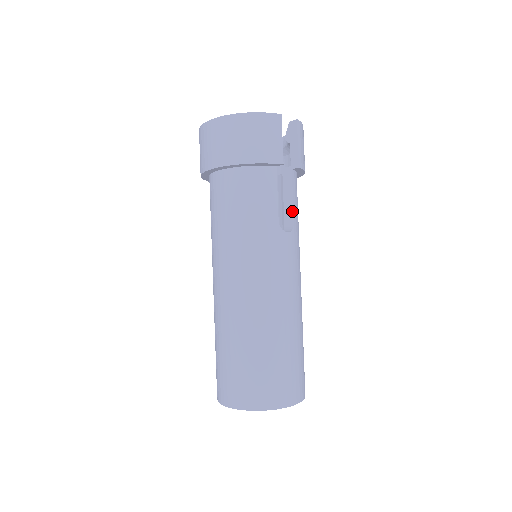
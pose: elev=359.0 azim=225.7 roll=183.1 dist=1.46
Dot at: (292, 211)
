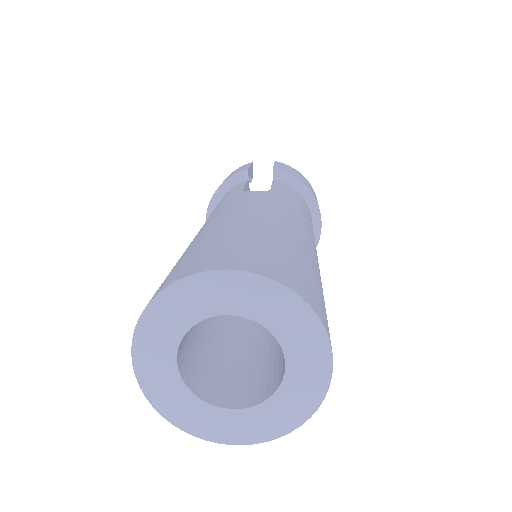
Dot at: occluded
